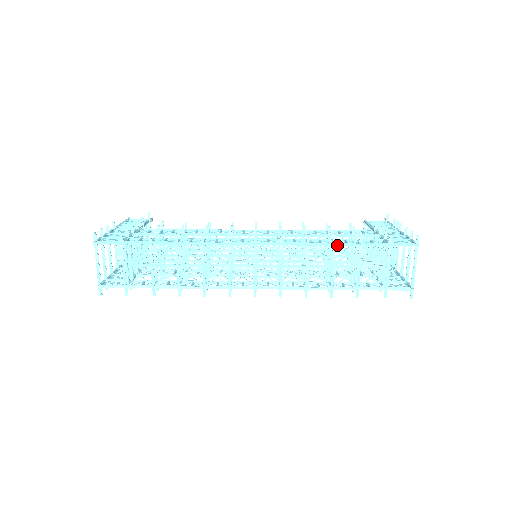
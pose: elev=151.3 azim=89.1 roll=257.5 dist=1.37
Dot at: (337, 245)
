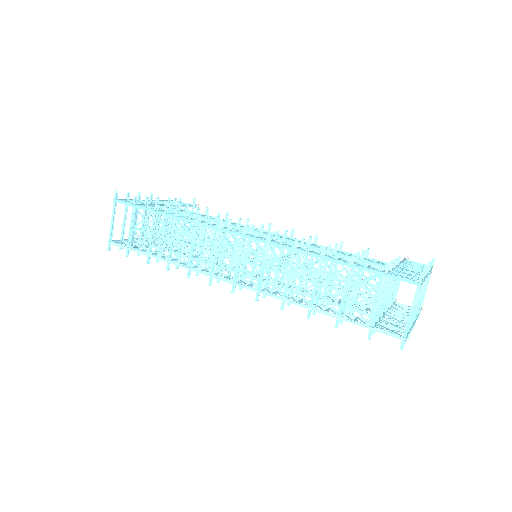
Dot at: (324, 259)
